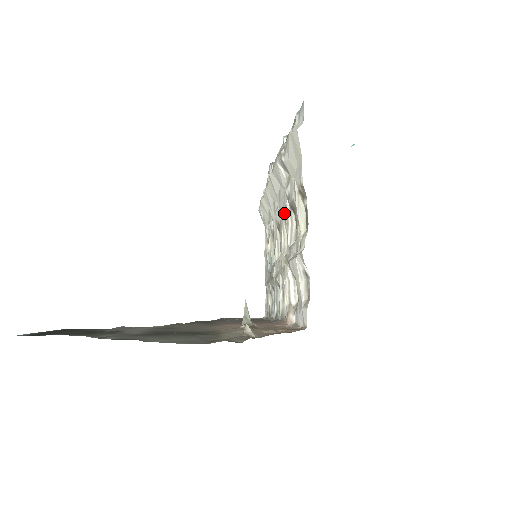
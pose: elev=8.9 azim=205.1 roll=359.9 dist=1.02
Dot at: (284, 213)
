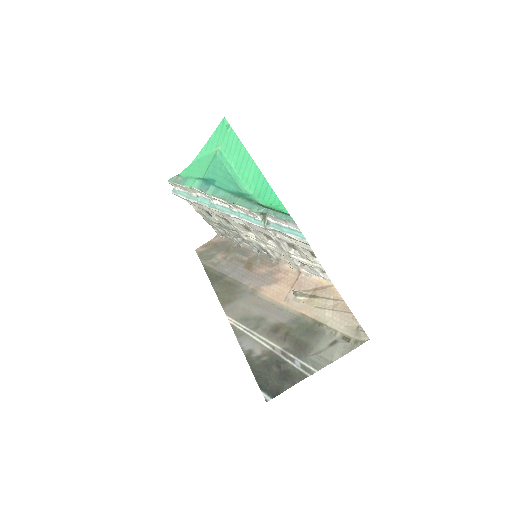
Dot at: occluded
